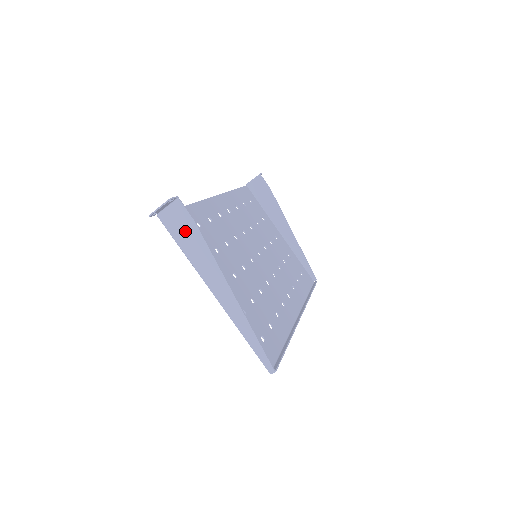
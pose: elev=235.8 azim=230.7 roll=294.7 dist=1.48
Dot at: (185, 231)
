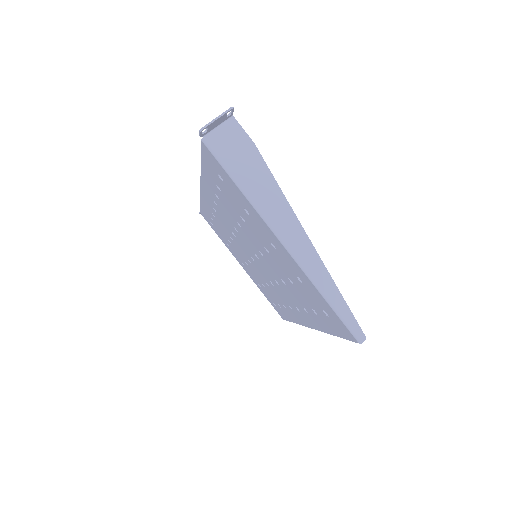
Dot at: (242, 157)
